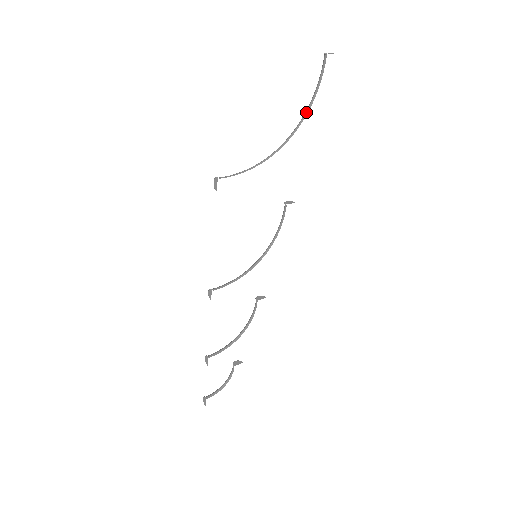
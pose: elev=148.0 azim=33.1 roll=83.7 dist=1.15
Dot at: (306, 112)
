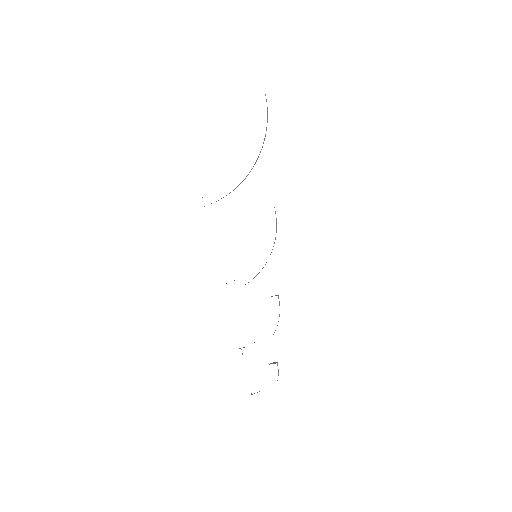
Dot at: occluded
